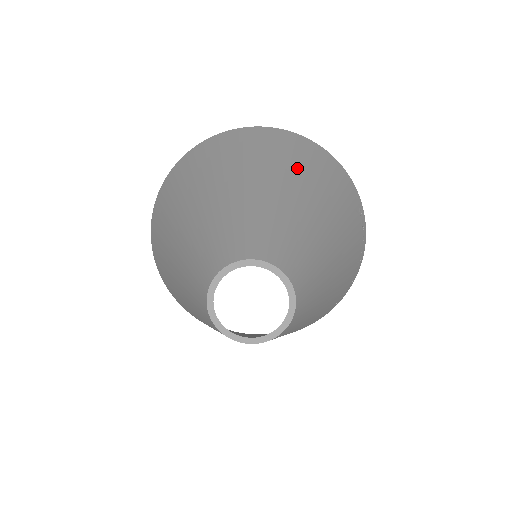
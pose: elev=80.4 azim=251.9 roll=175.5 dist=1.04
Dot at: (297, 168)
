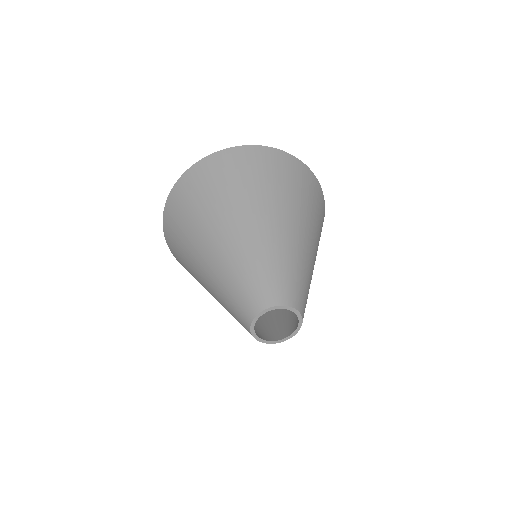
Dot at: occluded
